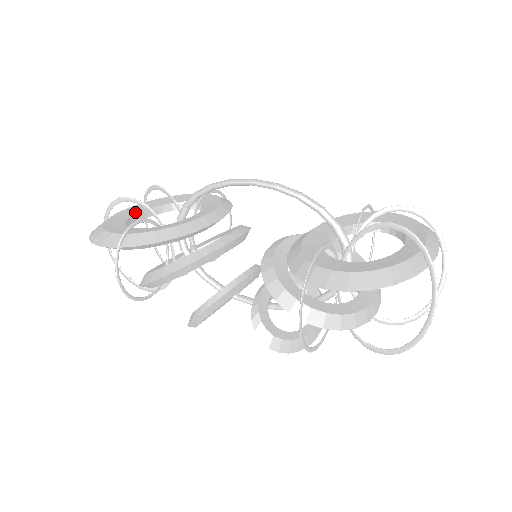
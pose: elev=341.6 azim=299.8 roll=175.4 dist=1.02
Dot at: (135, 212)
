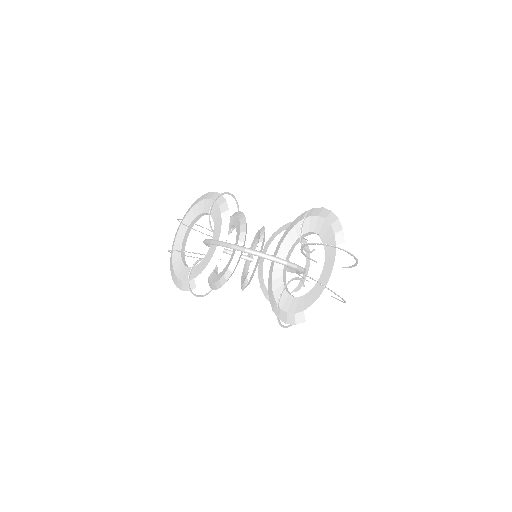
Dot at: (181, 242)
